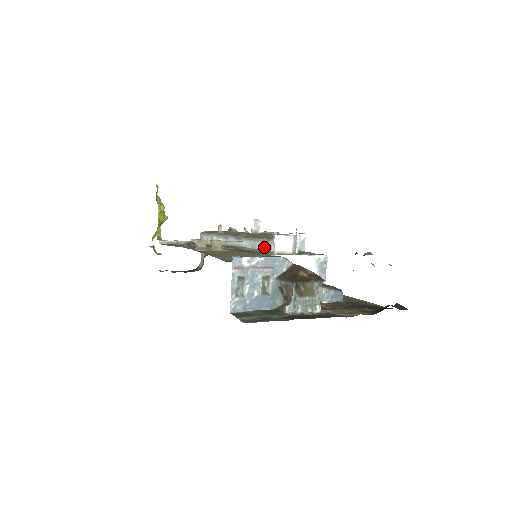
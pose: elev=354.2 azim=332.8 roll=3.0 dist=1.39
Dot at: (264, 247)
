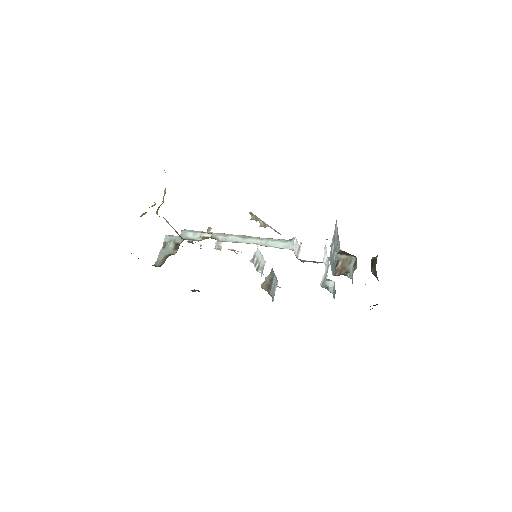
Dot at: (280, 246)
